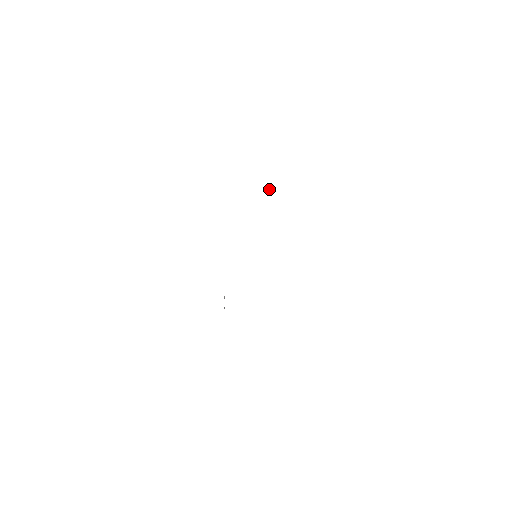
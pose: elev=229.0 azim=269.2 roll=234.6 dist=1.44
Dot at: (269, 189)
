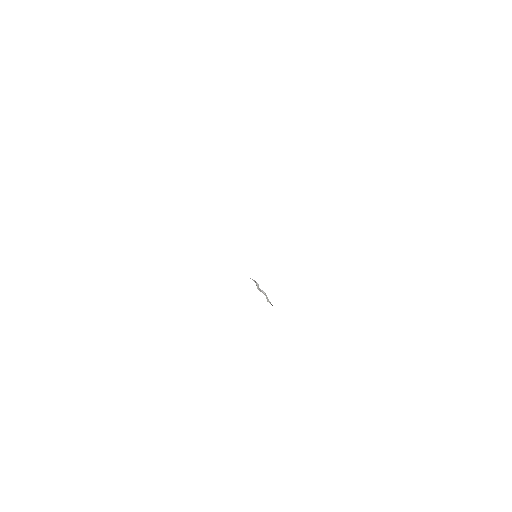
Dot at: occluded
